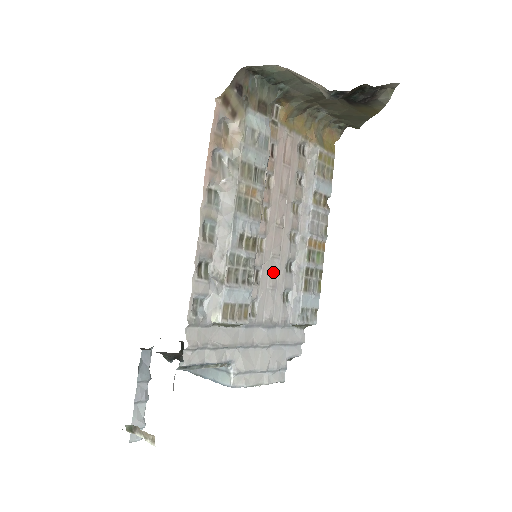
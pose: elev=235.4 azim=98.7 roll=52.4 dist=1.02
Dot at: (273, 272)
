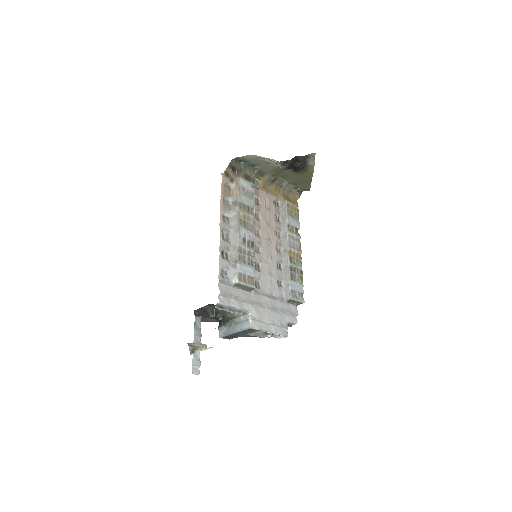
Dot at: (268, 266)
